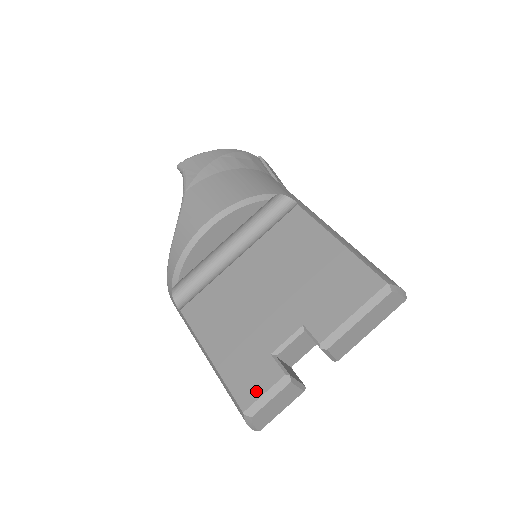
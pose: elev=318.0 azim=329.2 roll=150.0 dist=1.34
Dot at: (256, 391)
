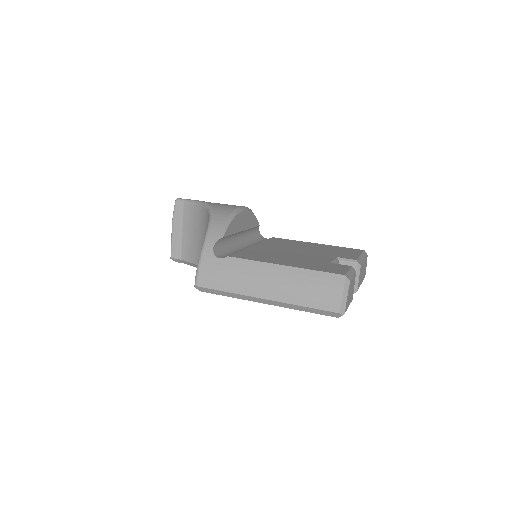
Dot at: (342, 270)
